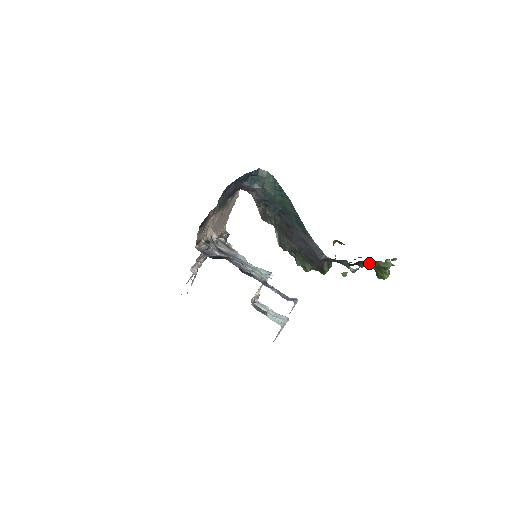
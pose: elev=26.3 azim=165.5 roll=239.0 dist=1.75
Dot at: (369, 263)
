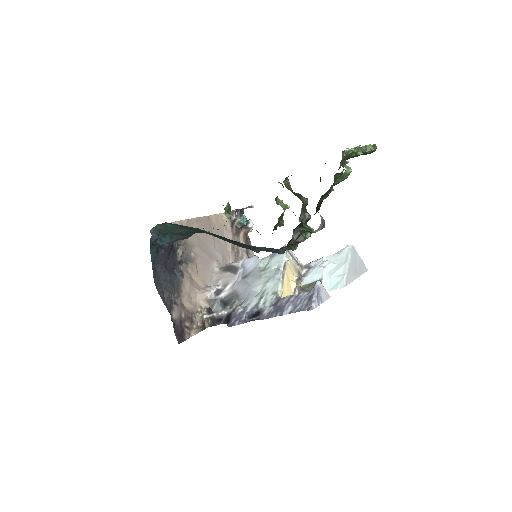
Dot at: occluded
